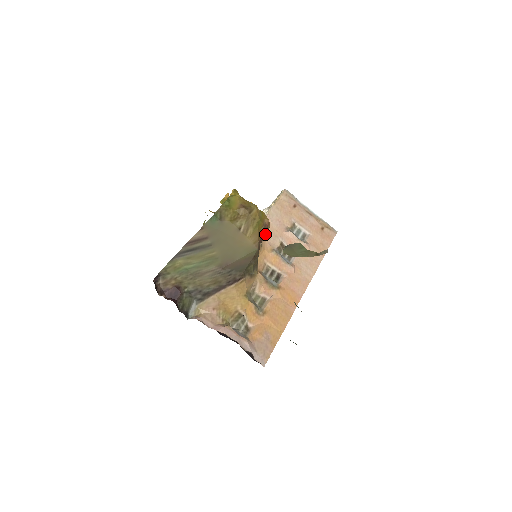
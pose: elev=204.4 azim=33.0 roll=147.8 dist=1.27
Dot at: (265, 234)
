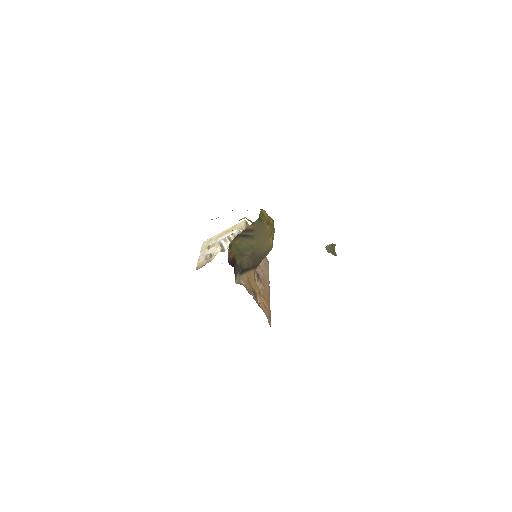
Dot at: occluded
